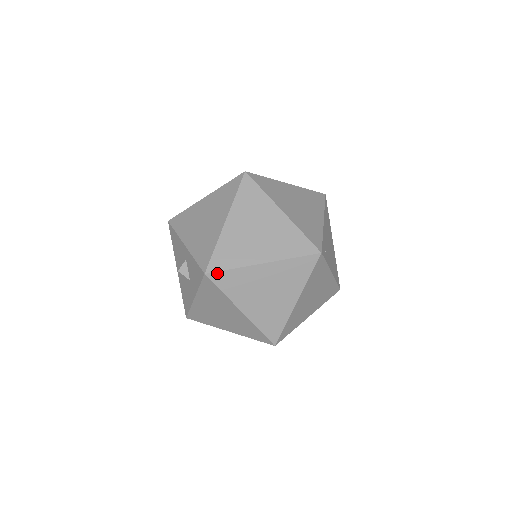
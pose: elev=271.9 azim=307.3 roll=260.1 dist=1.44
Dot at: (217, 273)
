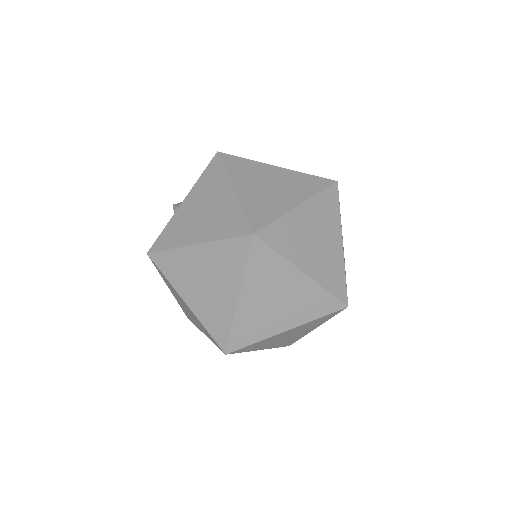
Dot at: (155, 264)
